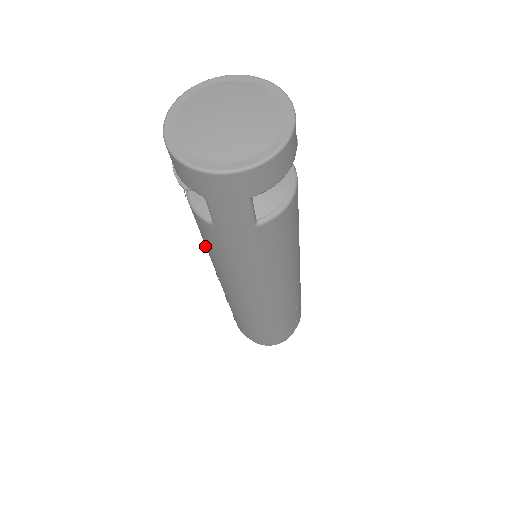
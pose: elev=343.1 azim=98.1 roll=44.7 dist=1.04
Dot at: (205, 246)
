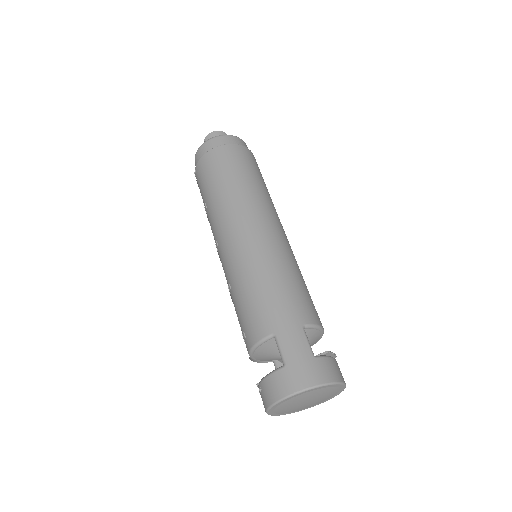
Dot at: occluded
